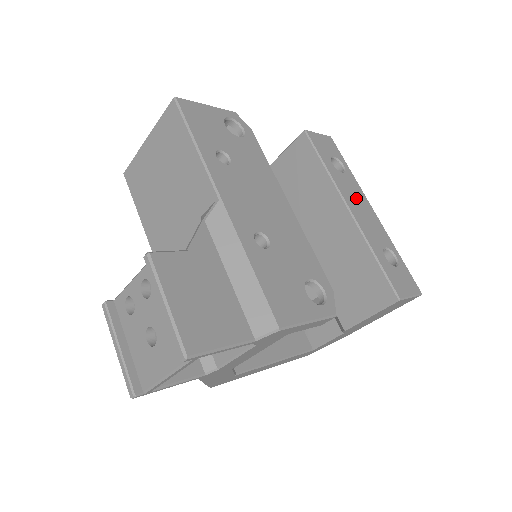
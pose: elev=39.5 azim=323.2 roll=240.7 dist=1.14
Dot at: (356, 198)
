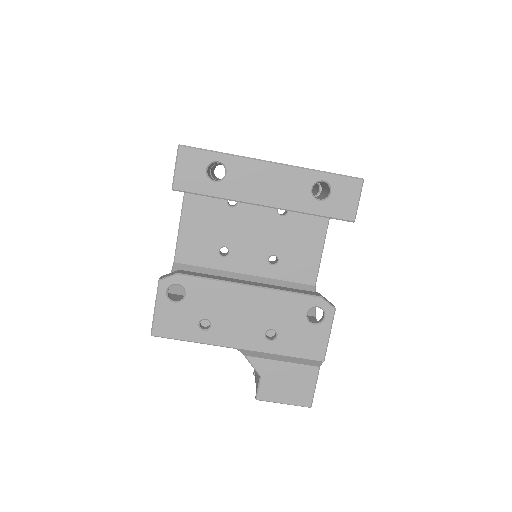
Dot at: (257, 181)
